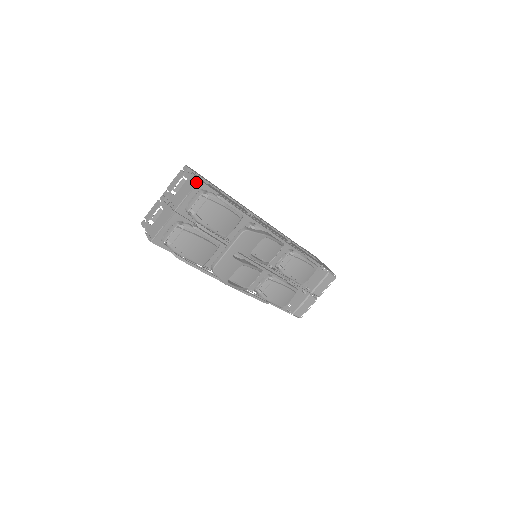
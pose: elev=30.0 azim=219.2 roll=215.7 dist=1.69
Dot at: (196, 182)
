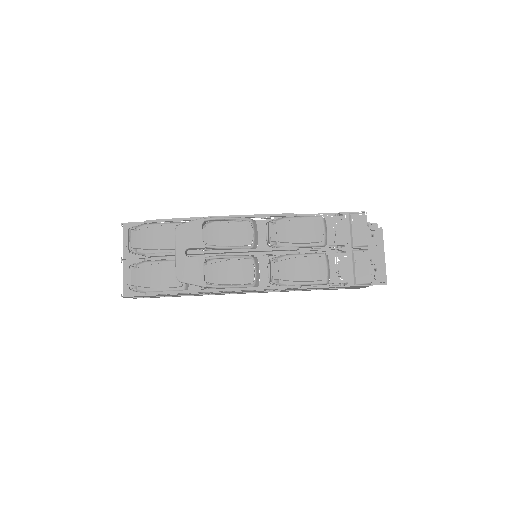
Dot at: occluded
